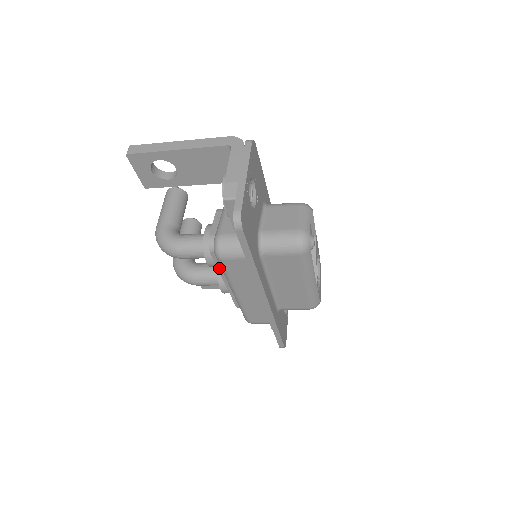
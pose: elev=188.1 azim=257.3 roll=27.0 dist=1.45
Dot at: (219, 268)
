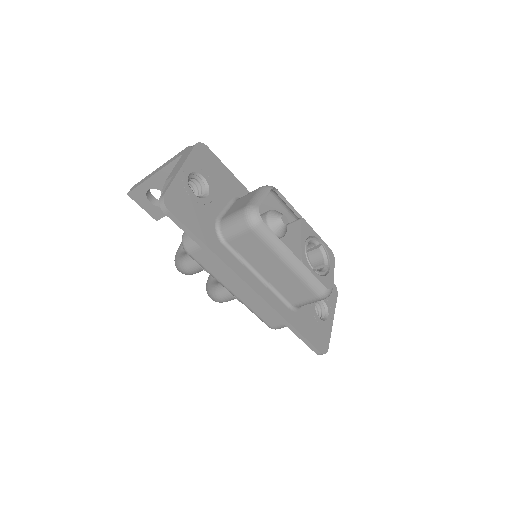
Dot at: occluded
